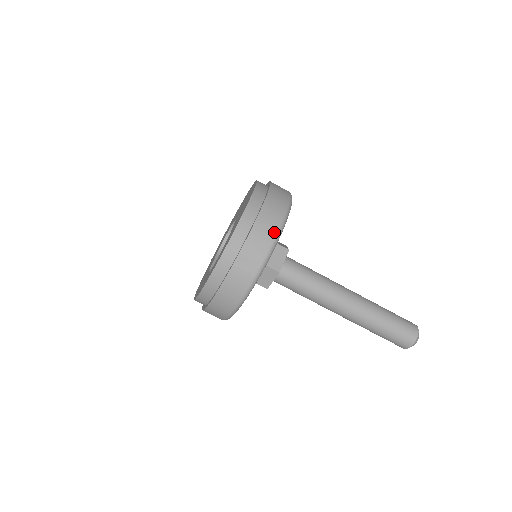
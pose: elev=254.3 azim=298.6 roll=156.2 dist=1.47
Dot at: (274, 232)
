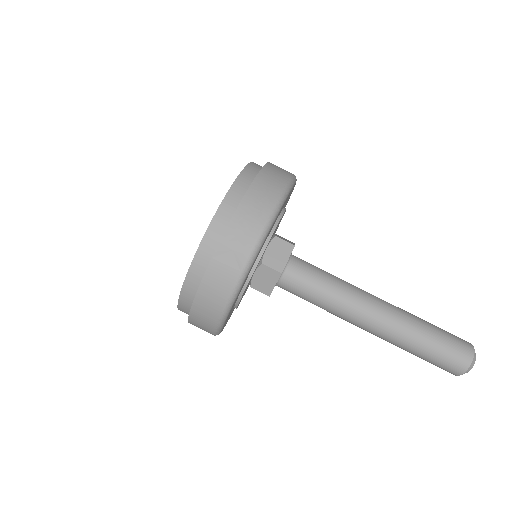
Dot at: (265, 216)
